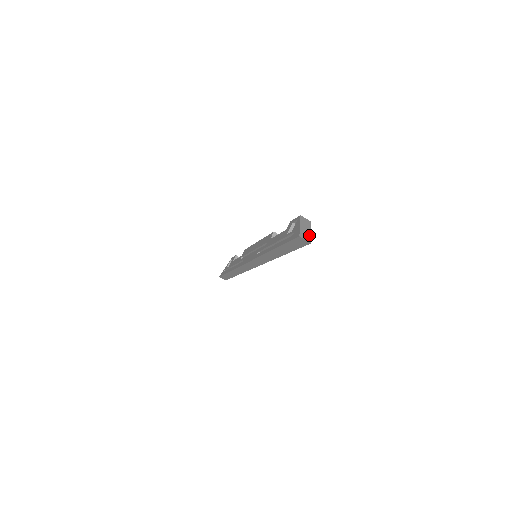
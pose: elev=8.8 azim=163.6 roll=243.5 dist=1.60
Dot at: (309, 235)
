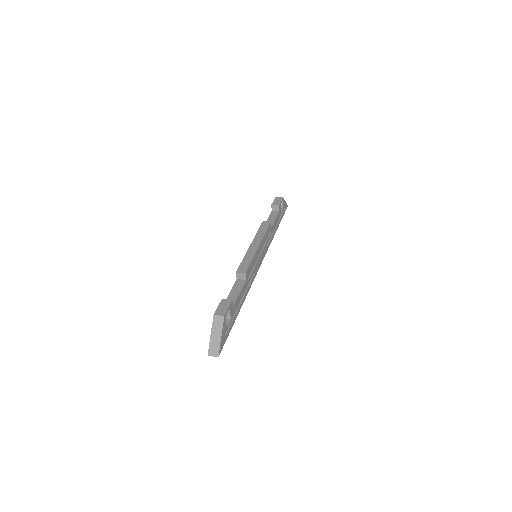
Dot at: (218, 345)
